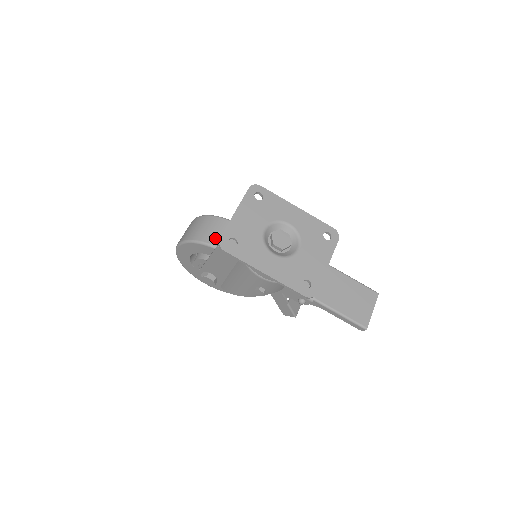
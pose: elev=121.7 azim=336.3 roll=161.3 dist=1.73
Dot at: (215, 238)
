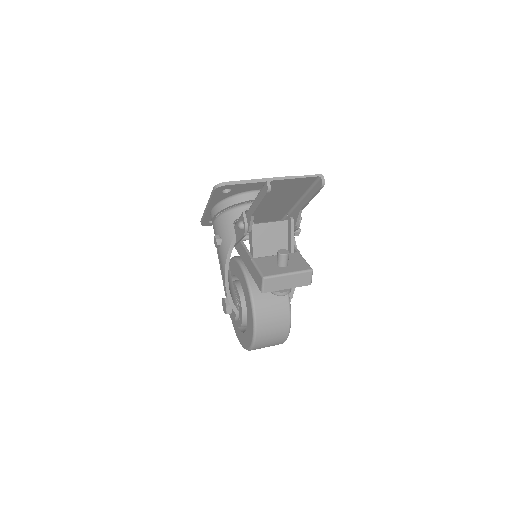
Dot at: occluded
